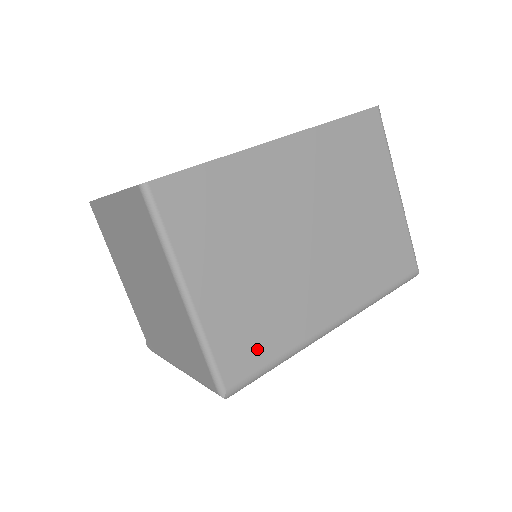
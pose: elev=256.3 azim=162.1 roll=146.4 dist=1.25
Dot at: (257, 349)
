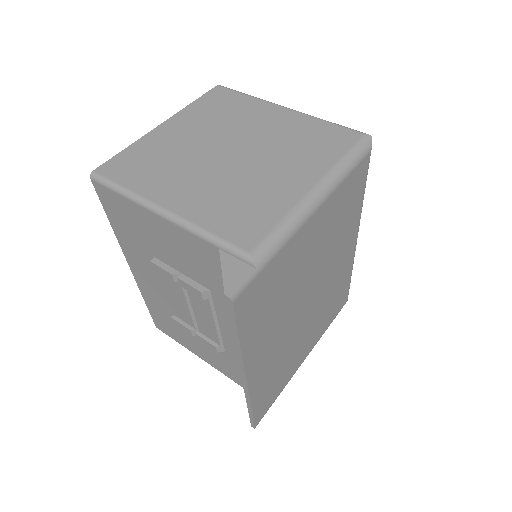
Dot at: occluded
